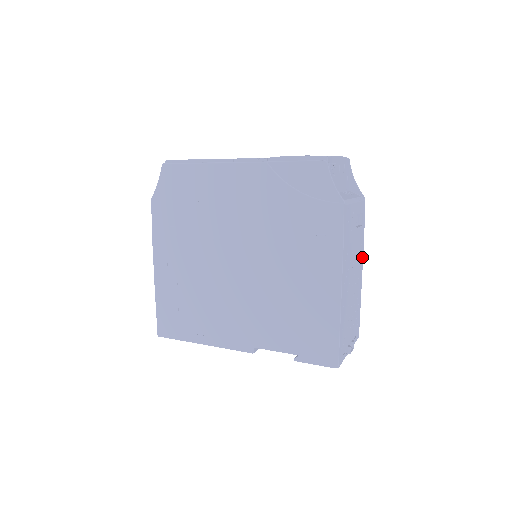
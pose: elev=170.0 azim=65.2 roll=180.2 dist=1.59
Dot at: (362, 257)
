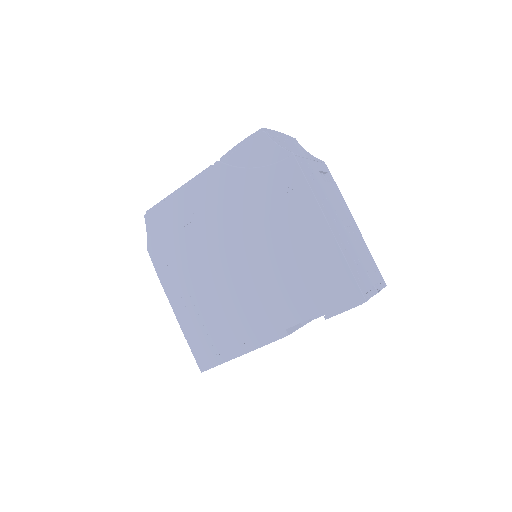
Dot at: (349, 211)
